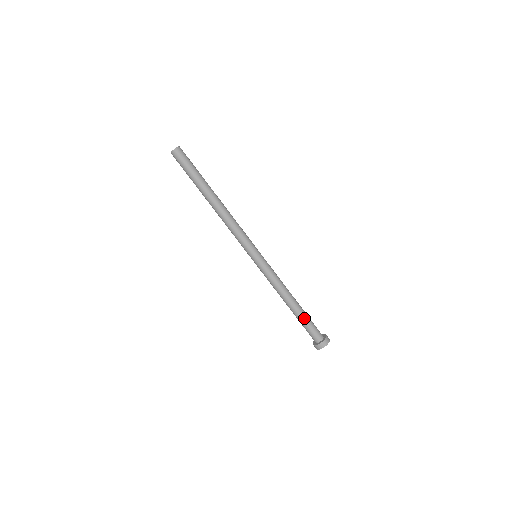
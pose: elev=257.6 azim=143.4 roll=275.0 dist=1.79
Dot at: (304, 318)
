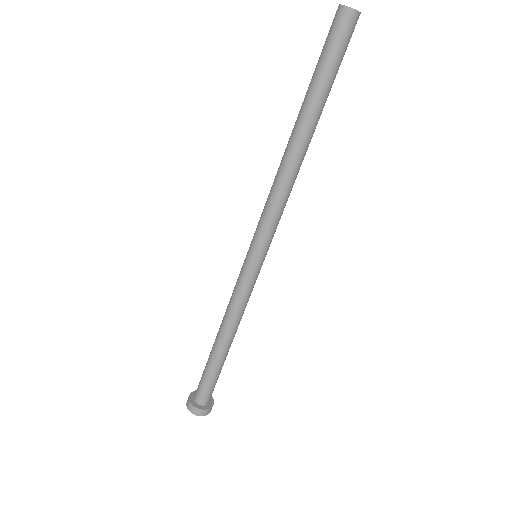
Dot at: (217, 370)
